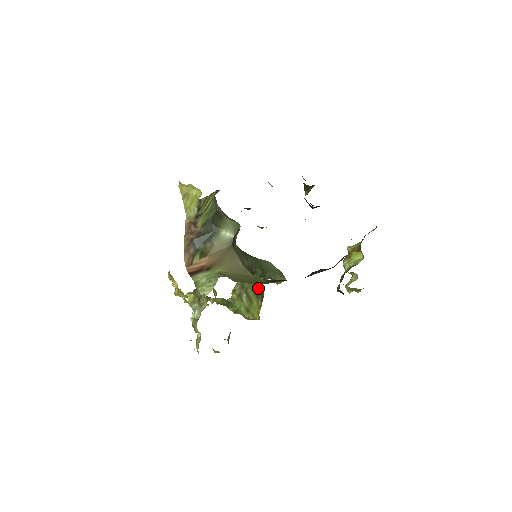
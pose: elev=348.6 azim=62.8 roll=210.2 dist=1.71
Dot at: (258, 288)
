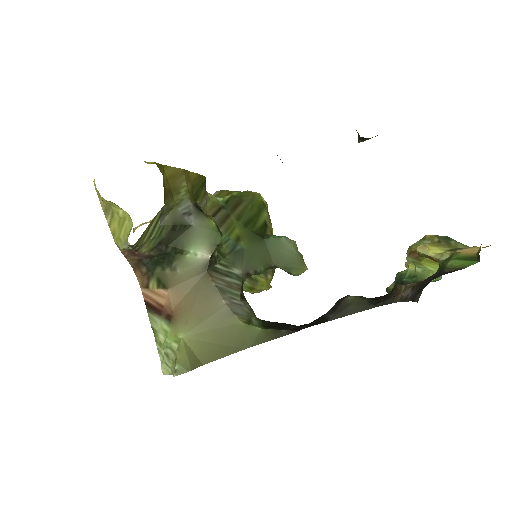
Dot at: occluded
